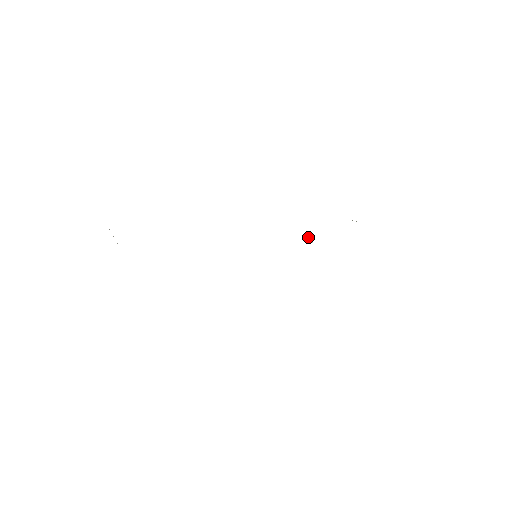
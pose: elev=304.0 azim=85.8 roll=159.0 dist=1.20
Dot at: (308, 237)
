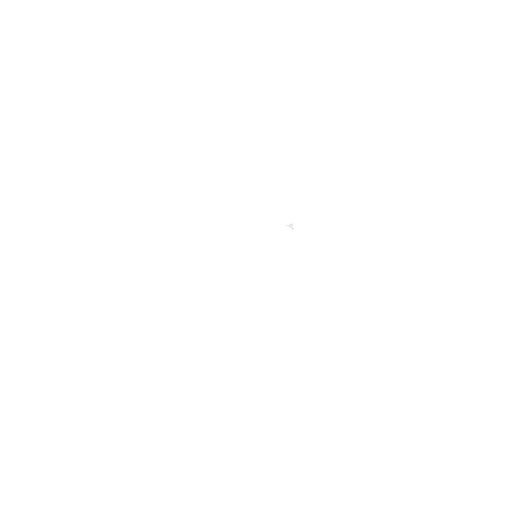
Dot at: (289, 224)
